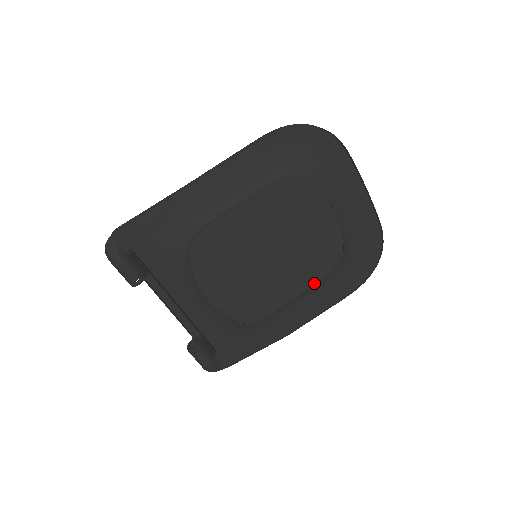
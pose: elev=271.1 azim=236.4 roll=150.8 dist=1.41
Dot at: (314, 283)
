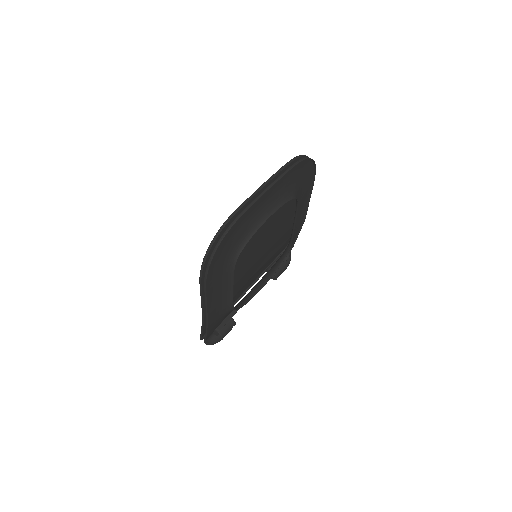
Dot at: (290, 205)
